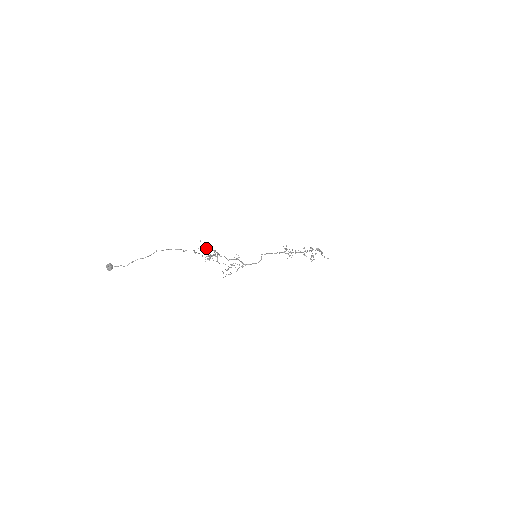
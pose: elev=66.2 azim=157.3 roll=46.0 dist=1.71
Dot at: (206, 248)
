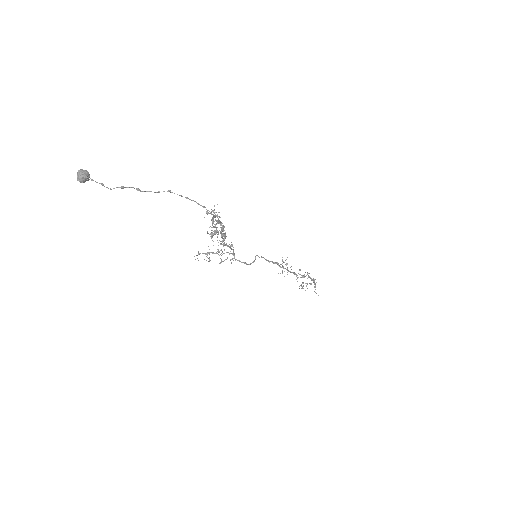
Dot at: occluded
